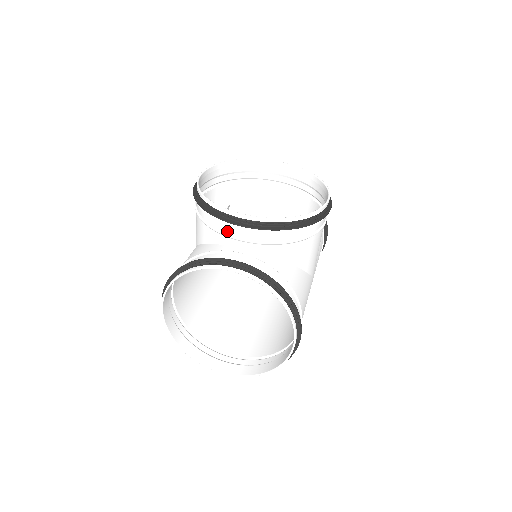
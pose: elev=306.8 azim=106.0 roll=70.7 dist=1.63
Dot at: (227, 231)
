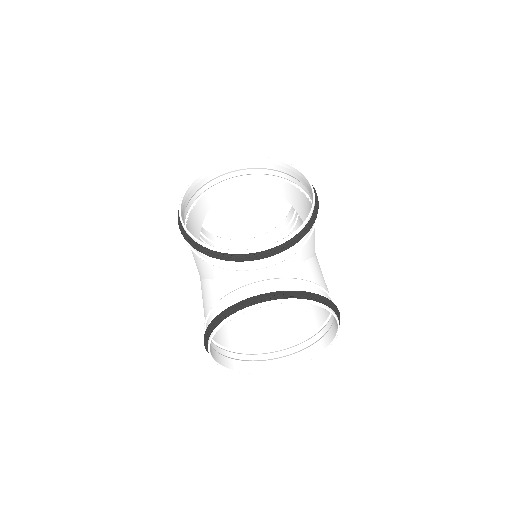
Dot at: (242, 266)
